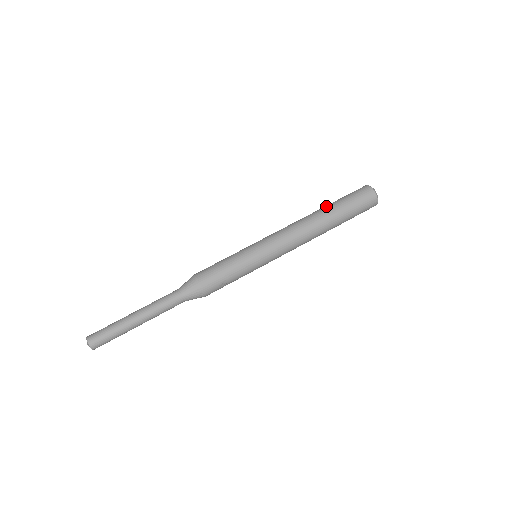
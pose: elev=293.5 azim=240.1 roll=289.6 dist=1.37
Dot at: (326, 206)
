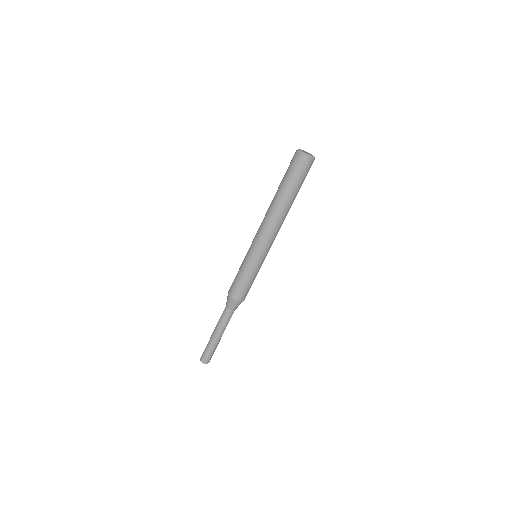
Dot at: (283, 195)
